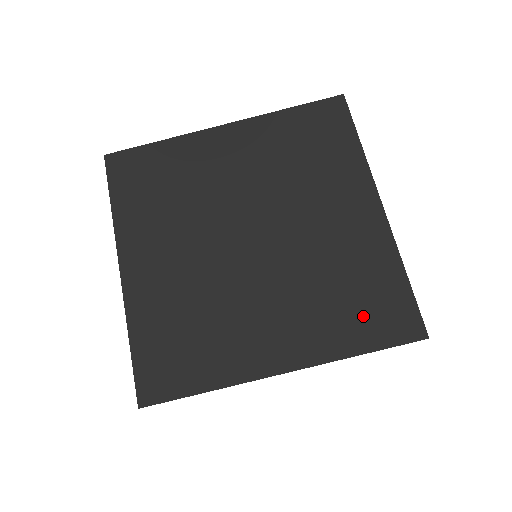
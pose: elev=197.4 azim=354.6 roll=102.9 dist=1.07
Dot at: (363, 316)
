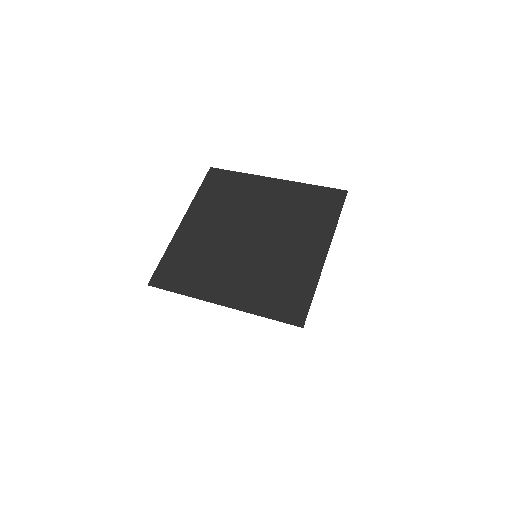
Dot at: (322, 209)
